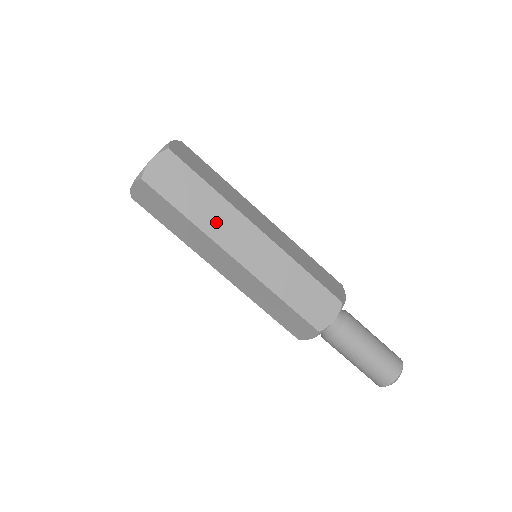
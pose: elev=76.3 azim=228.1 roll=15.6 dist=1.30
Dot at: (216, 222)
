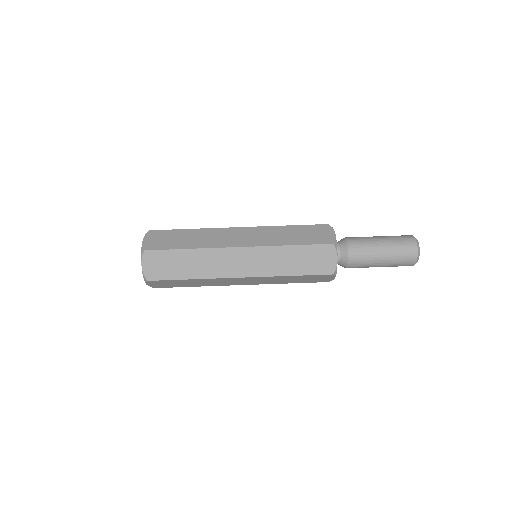
Dot at: (210, 240)
